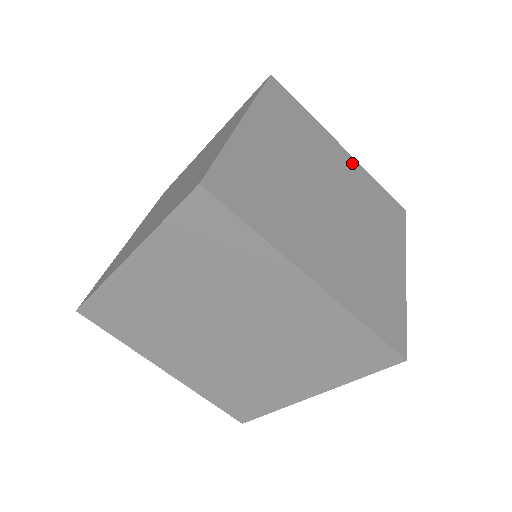
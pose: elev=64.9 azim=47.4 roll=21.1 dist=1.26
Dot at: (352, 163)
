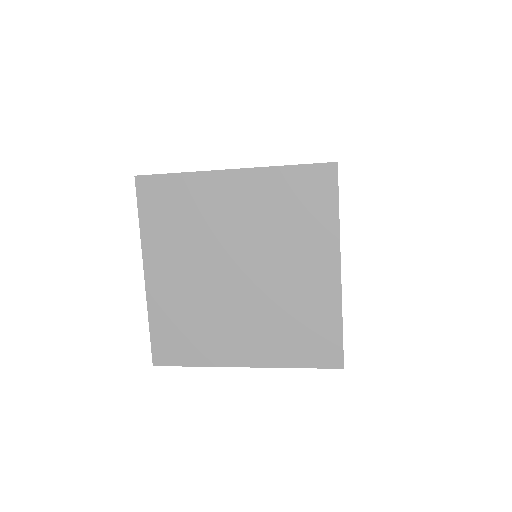
Dot at: (249, 181)
